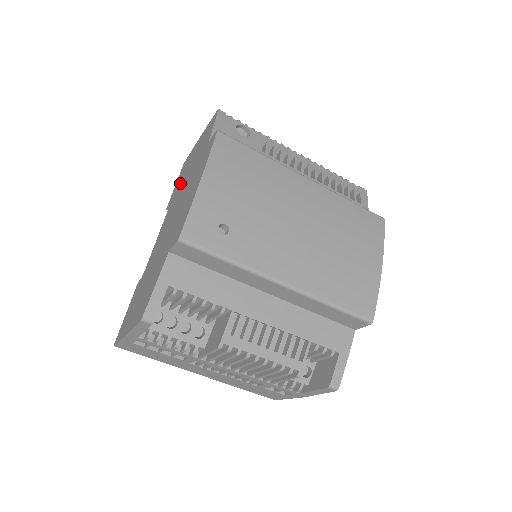
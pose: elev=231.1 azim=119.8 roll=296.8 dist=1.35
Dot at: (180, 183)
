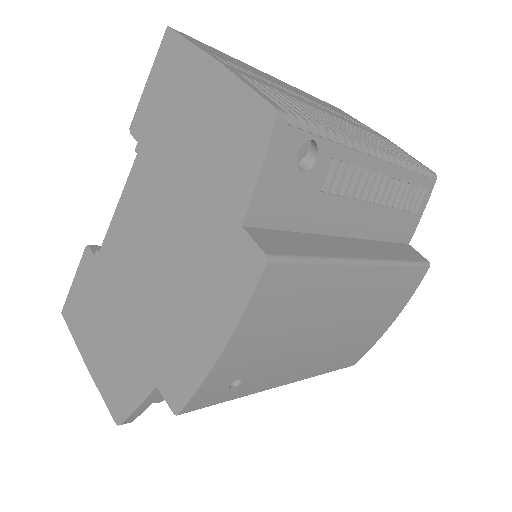
Dot at: (163, 138)
